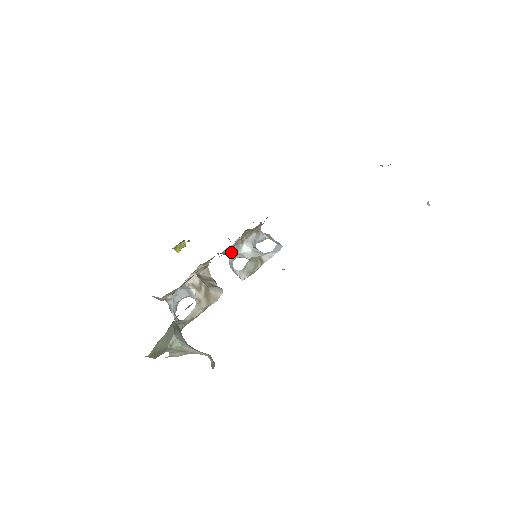
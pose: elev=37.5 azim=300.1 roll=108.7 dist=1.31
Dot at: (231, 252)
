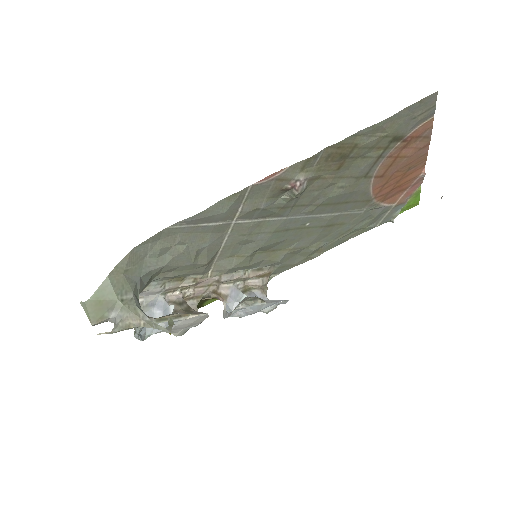
Dot at: (228, 295)
